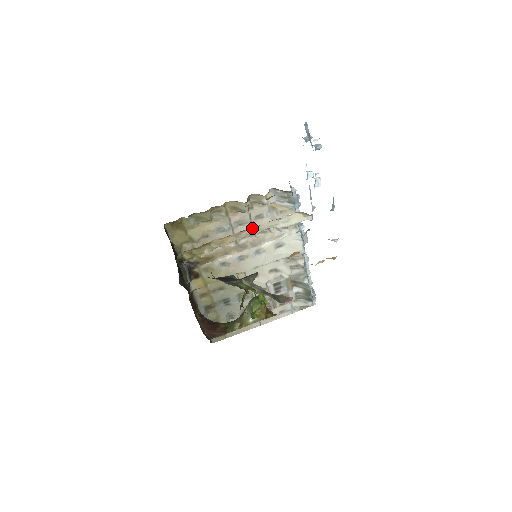
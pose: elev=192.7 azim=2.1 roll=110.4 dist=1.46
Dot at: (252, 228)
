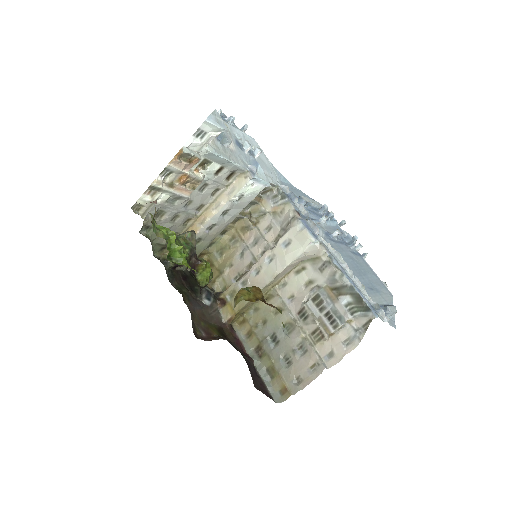
Dot at: (208, 210)
